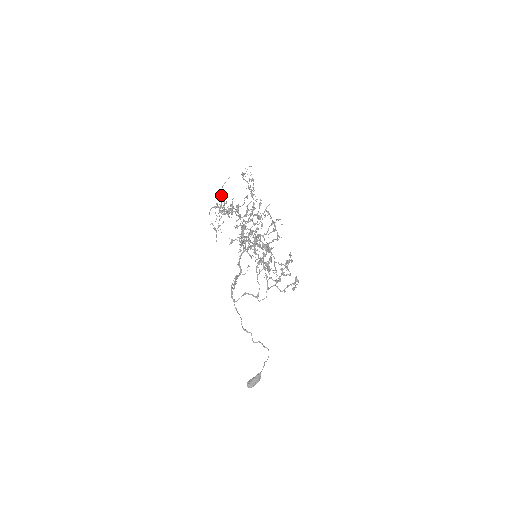
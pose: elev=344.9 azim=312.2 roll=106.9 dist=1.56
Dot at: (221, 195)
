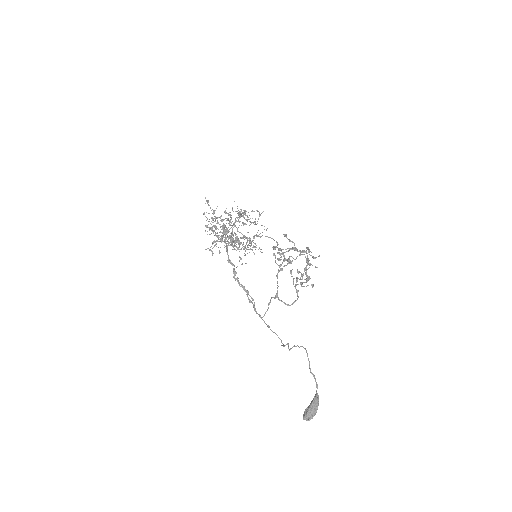
Dot at: occluded
